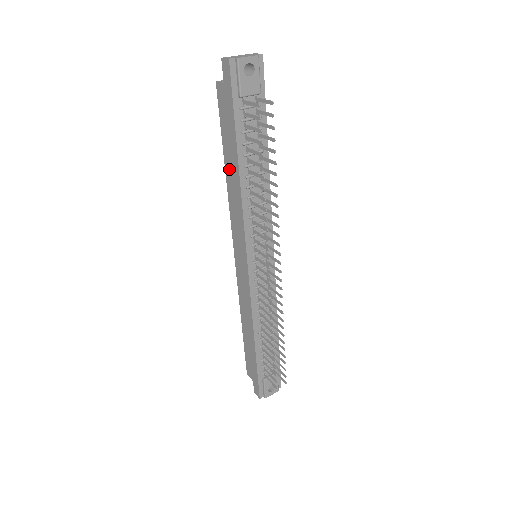
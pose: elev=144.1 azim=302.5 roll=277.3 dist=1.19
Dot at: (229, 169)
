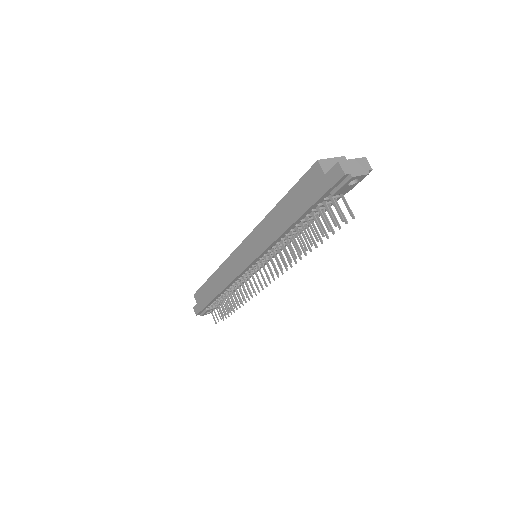
Dot at: (280, 212)
